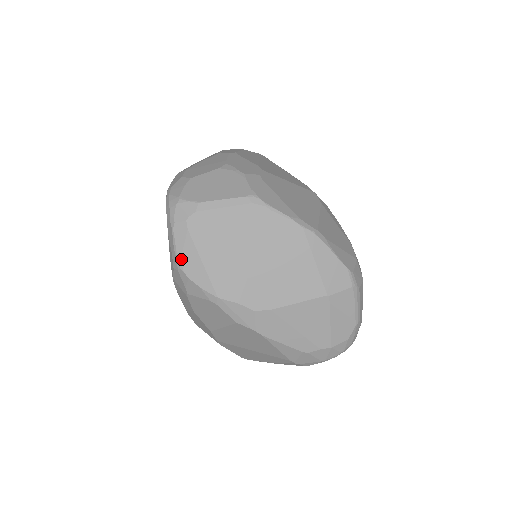
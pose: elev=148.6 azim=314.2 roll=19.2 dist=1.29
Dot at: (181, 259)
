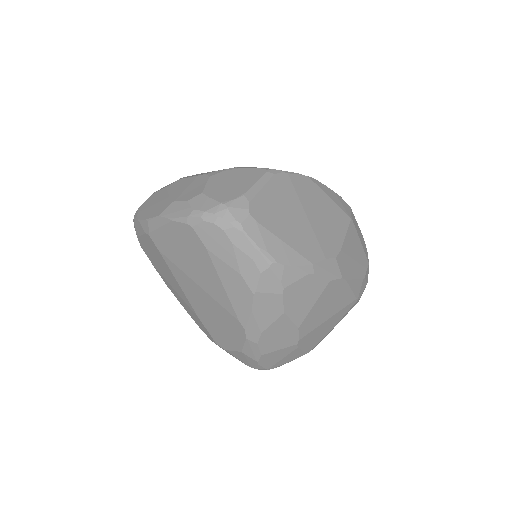
Dot at: (268, 252)
